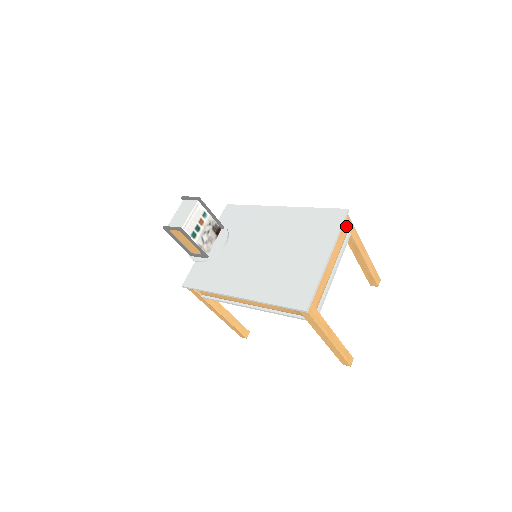
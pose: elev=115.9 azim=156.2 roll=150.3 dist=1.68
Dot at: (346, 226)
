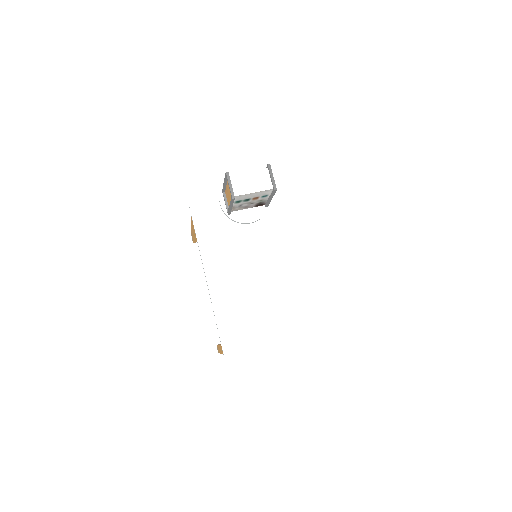
Dot at: occluded
